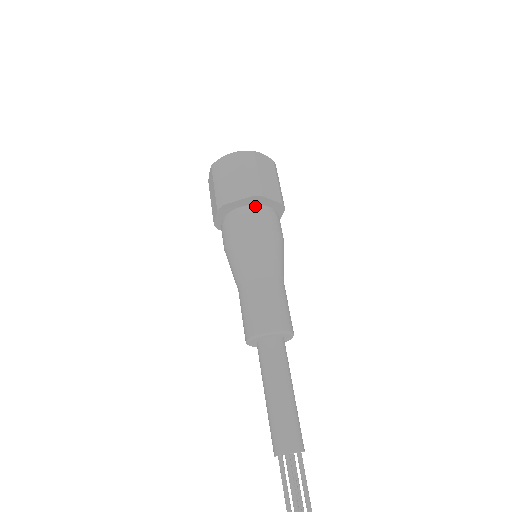
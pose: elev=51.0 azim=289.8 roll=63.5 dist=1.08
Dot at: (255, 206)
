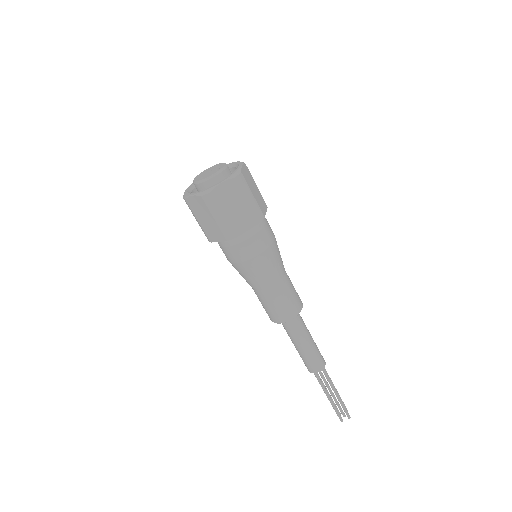
Dot at: (235, 241)
